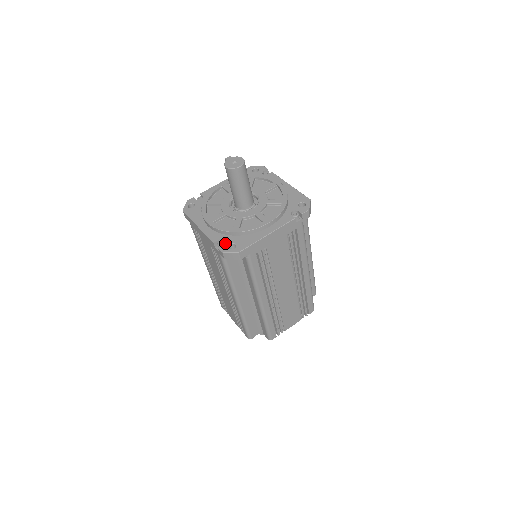
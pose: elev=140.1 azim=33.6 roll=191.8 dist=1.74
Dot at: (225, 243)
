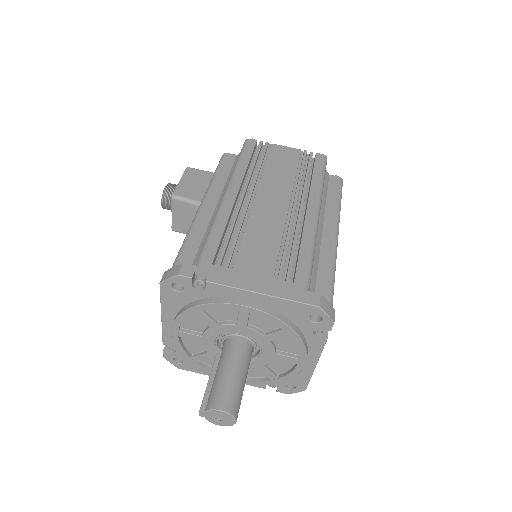
Dot at: (278, 387)
